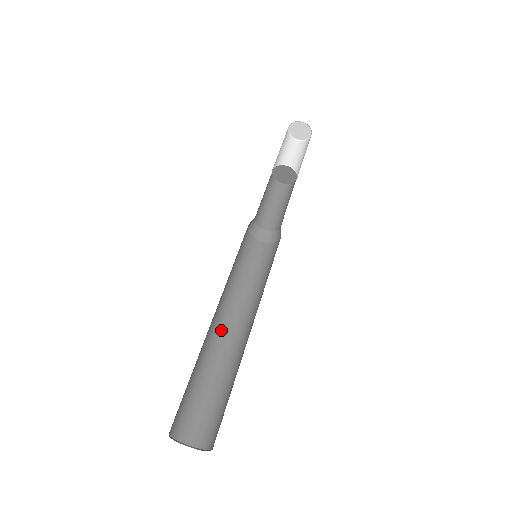
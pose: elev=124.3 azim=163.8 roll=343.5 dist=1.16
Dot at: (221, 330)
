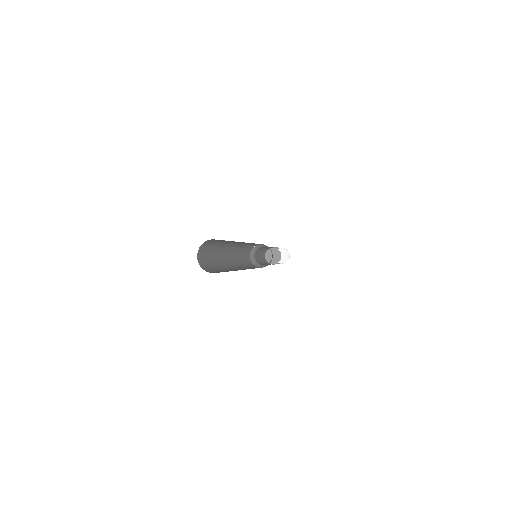
Dot at: (236, 269)
